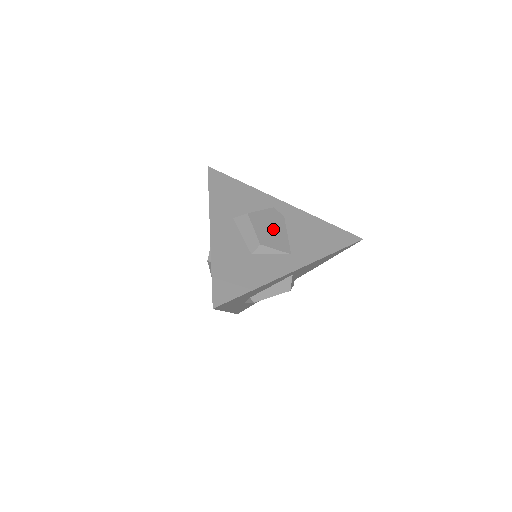
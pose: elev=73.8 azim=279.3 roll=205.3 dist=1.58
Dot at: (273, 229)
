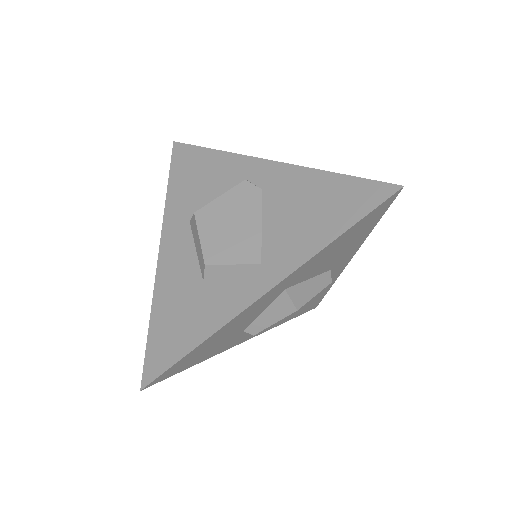
Dot at: (235, 225)
